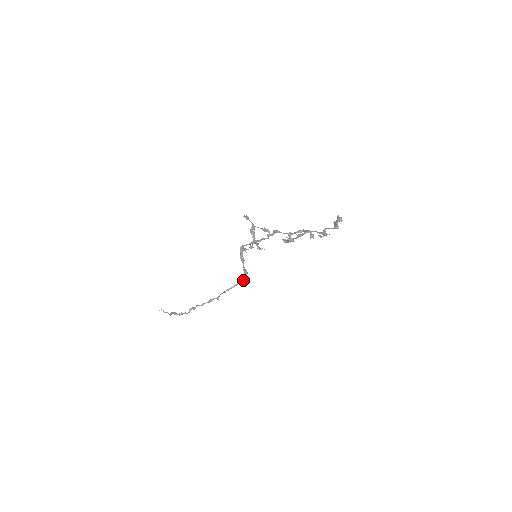
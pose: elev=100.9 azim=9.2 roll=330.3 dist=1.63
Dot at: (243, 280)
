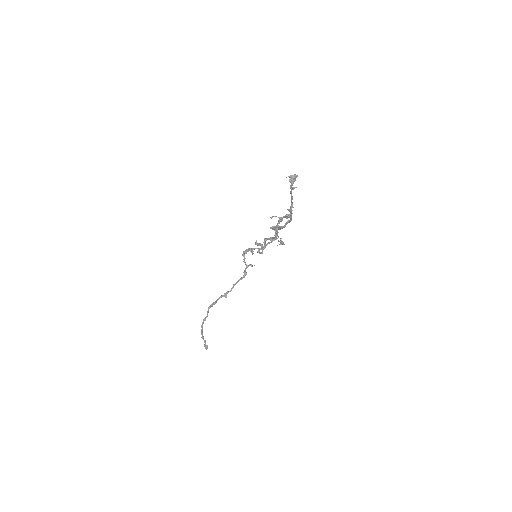
Dot at: (239, 280)
